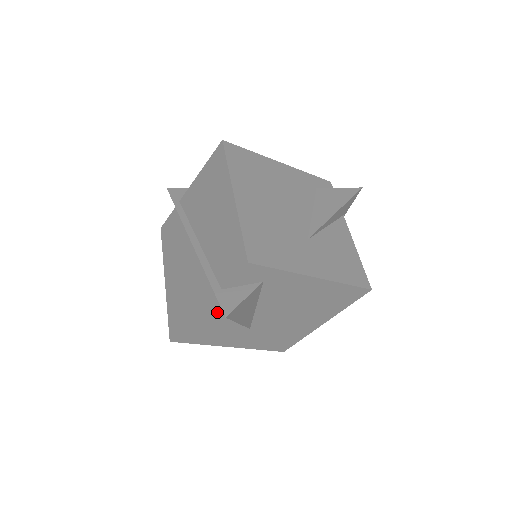
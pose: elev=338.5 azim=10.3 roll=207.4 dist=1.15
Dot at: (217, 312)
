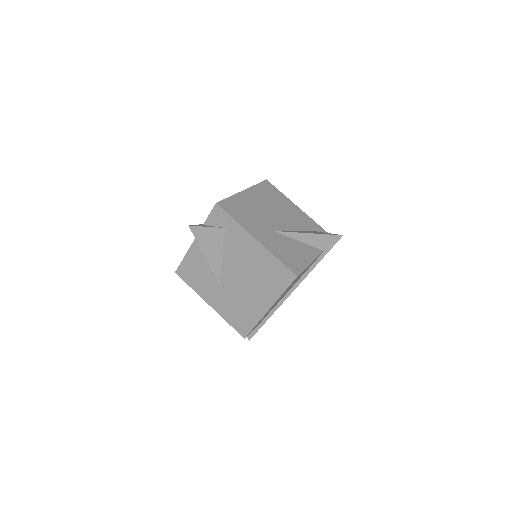
Dot at: (201, 251)
